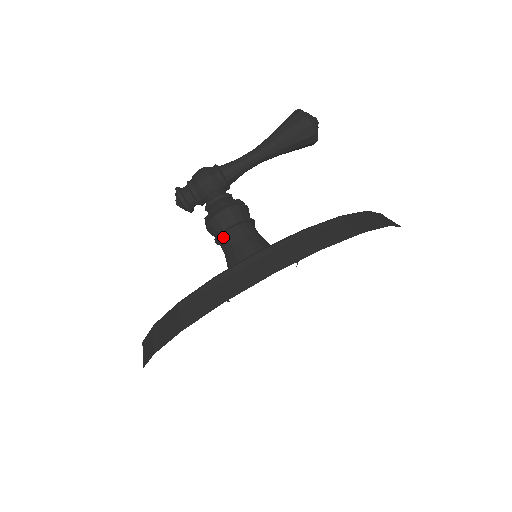
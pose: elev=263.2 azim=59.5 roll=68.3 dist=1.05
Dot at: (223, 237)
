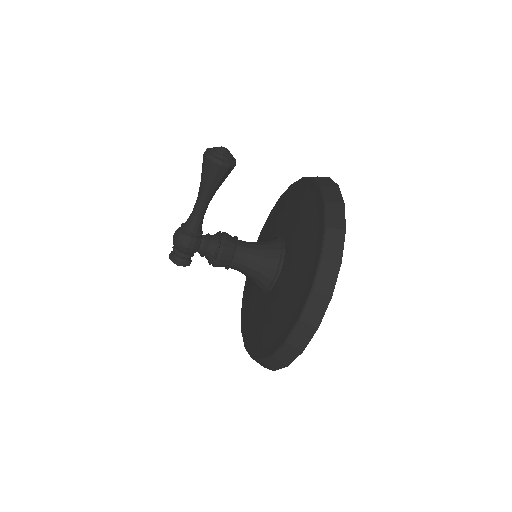
Dot at: (231, 267)
